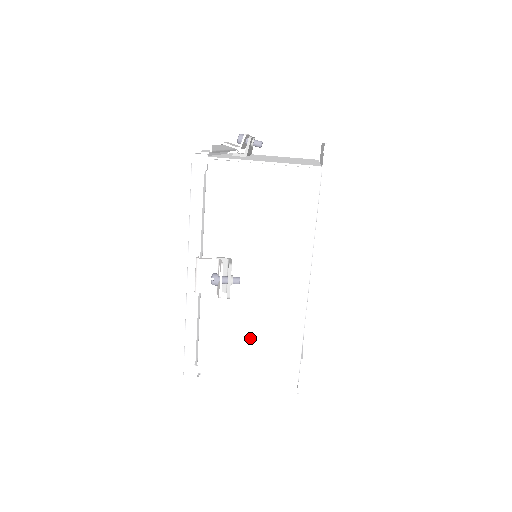
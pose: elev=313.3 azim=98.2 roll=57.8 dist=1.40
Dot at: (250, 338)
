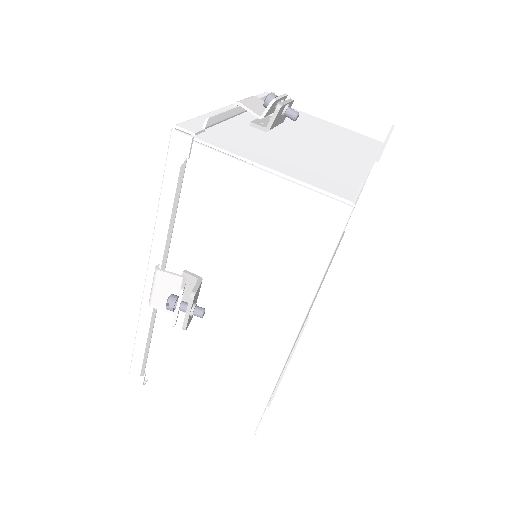
Dot at: (209, 370)
